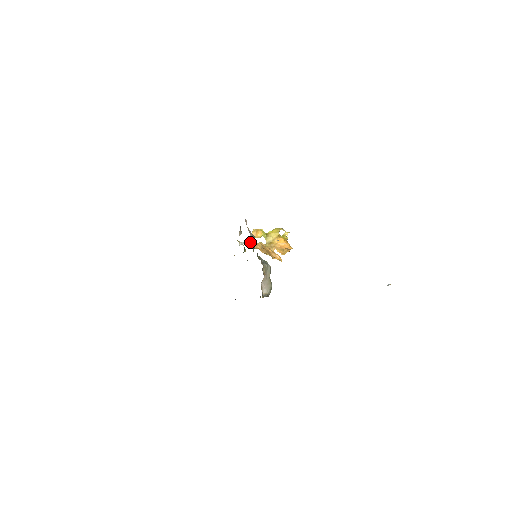
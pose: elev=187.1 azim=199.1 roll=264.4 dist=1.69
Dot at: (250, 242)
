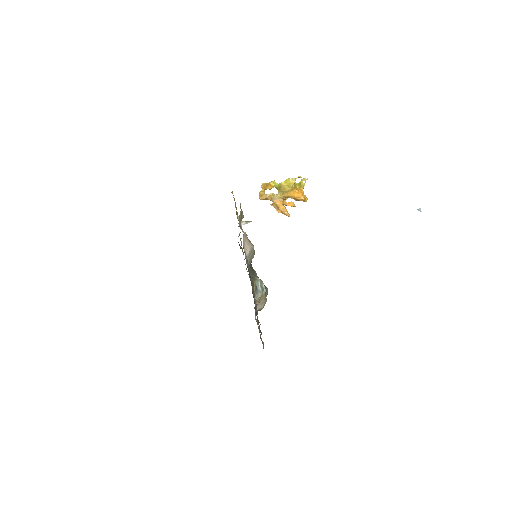
Dot at: (259, 195)
